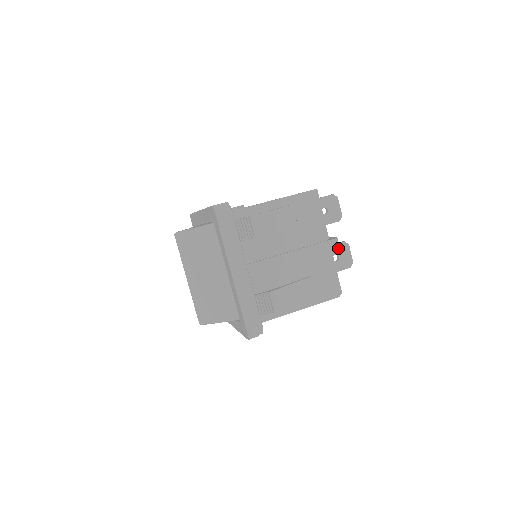
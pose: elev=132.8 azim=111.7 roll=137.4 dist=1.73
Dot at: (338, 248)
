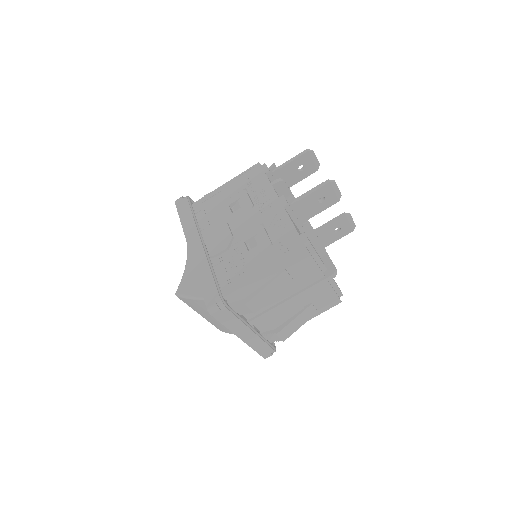
Dot at: (339, 222)
